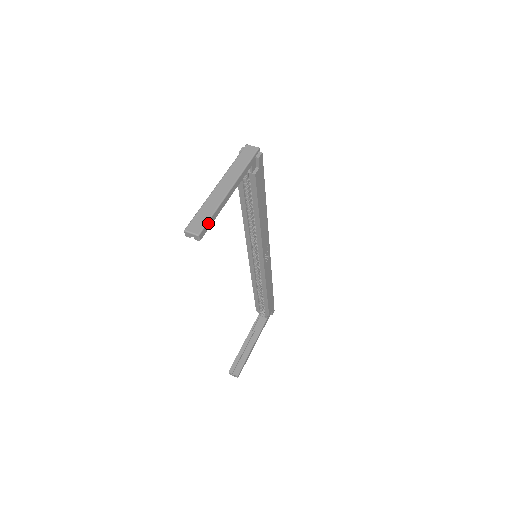
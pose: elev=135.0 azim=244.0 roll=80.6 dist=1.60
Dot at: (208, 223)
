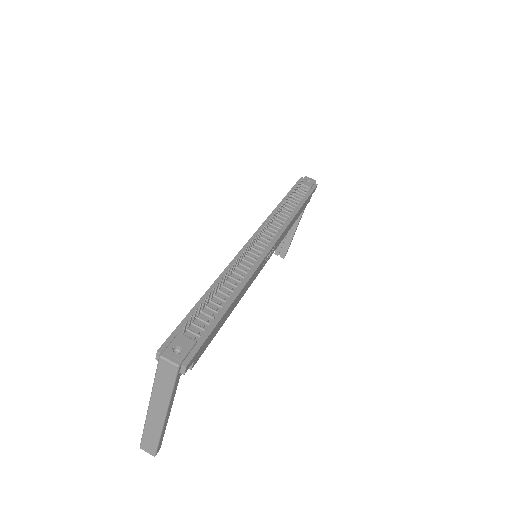
Dot at: (158, 445)
